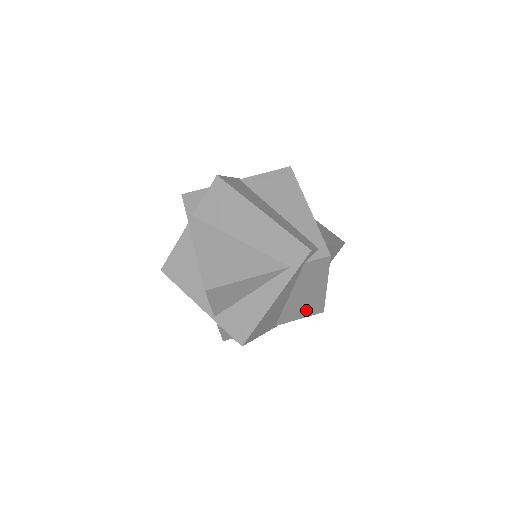
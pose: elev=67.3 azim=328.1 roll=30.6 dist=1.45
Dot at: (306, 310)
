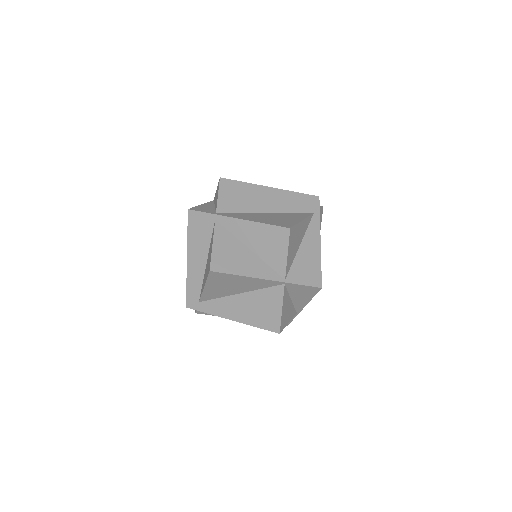
Dot at: occluded
